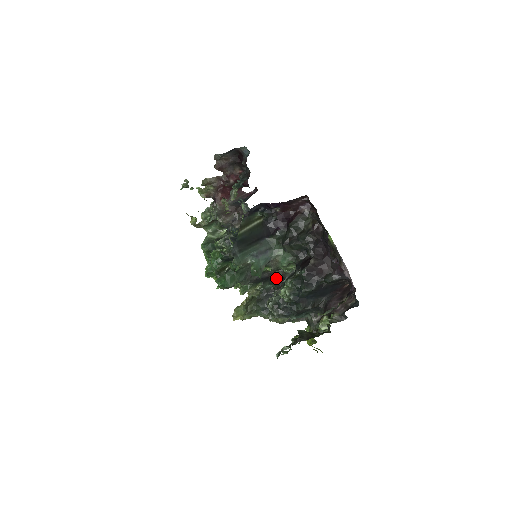
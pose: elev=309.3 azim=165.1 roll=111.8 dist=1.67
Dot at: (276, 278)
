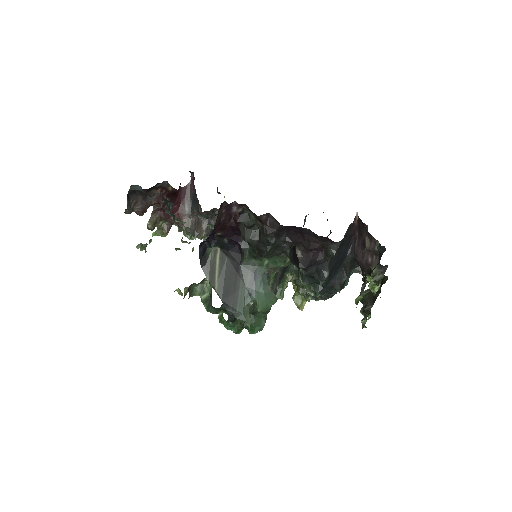
Dot at: occluded
